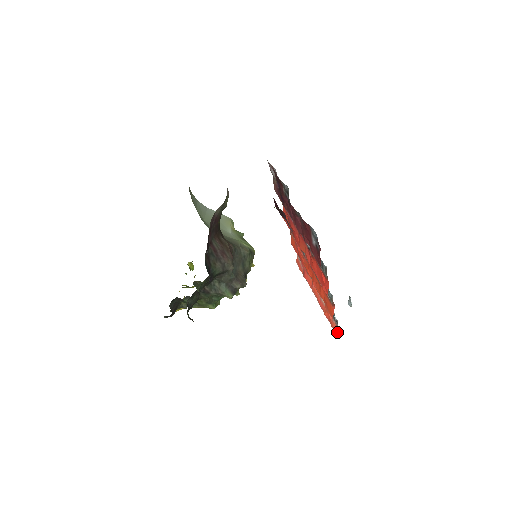
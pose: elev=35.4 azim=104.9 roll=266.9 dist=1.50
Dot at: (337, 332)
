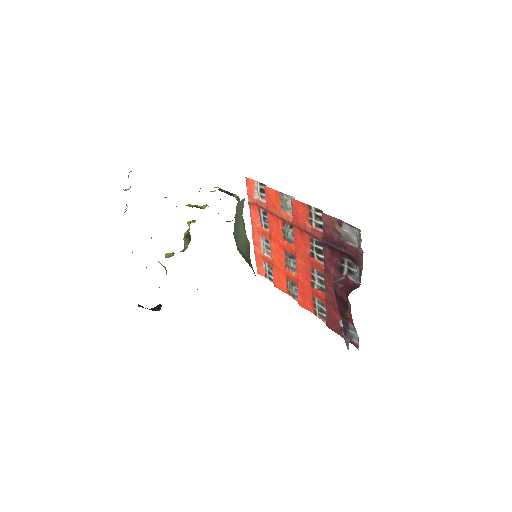
Dot at: (261, 274)
